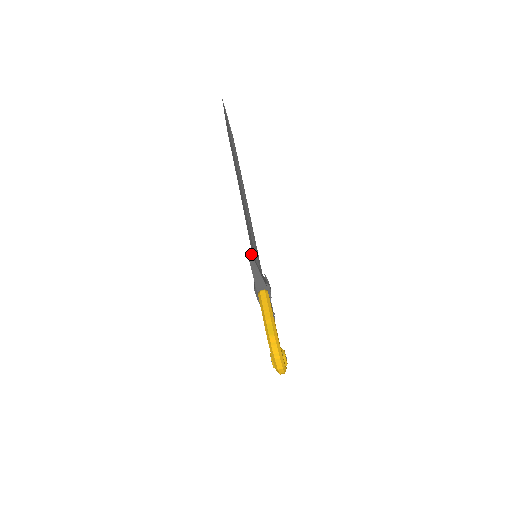
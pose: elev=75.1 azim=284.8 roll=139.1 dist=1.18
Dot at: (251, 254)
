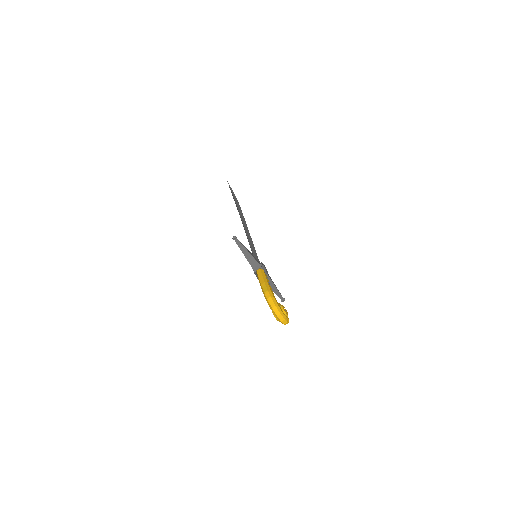
Dot at: (234, 236)
